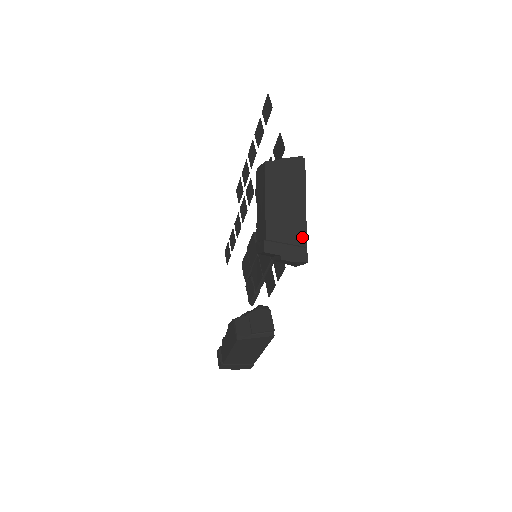
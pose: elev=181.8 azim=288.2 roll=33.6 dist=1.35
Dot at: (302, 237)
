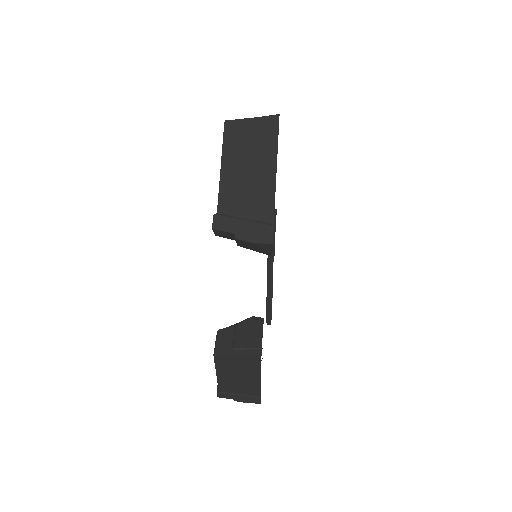
Dot at: (268, 212)
